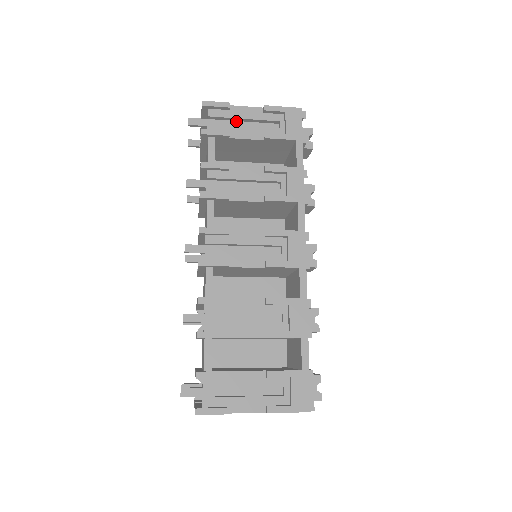
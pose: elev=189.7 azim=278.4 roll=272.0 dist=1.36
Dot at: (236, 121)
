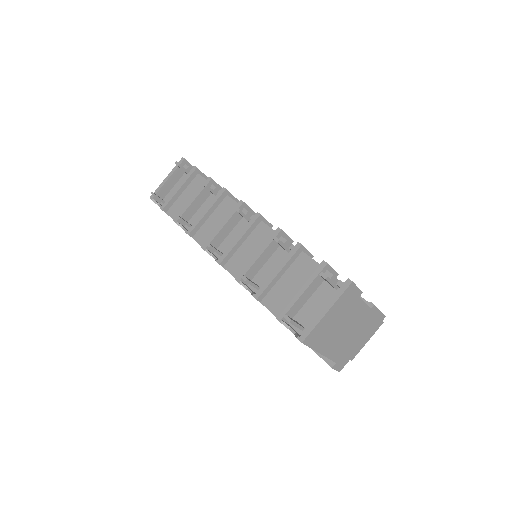
Dot at: occluded
